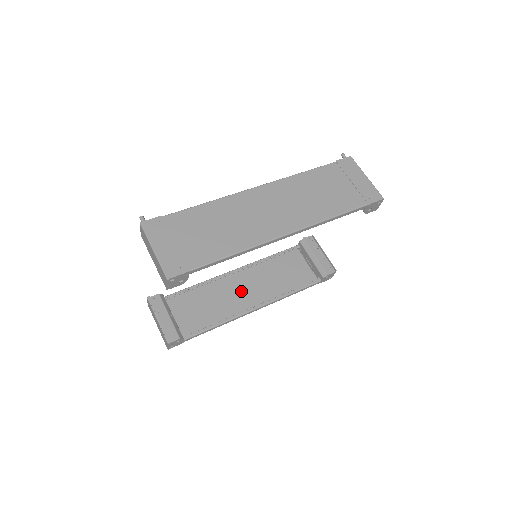
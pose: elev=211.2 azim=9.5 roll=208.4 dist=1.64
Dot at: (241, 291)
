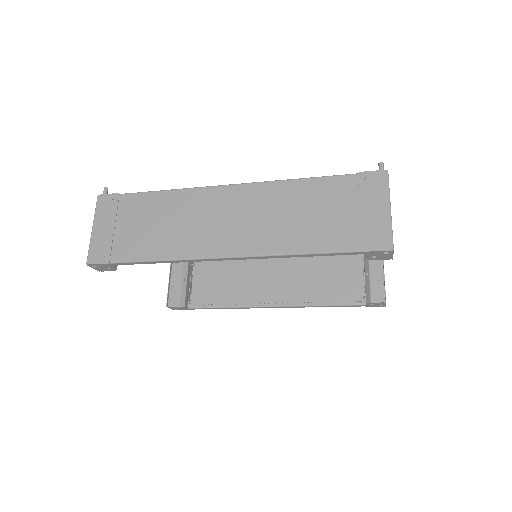
Dot at: (270, 280)
